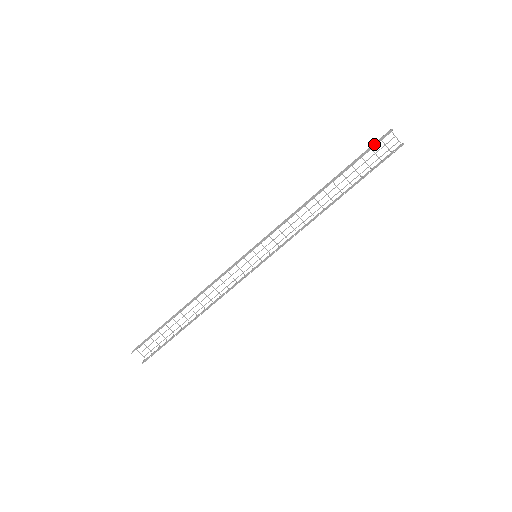
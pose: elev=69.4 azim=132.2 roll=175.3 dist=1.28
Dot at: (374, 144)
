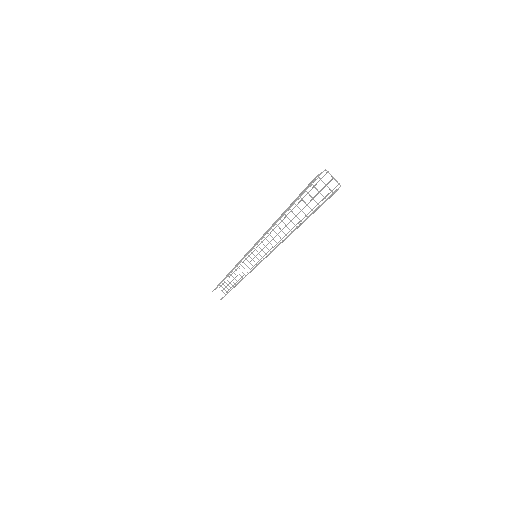
Dot at: (306, 187)
